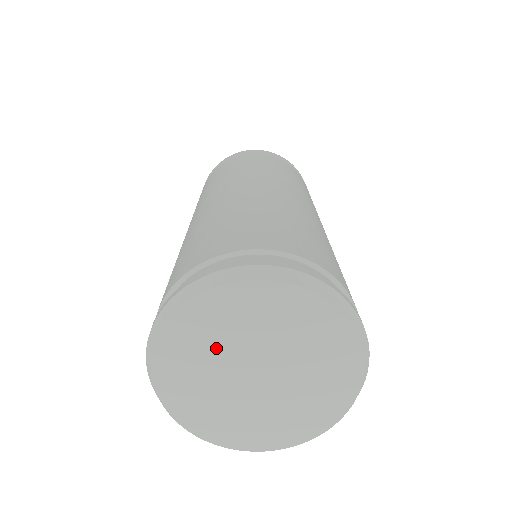
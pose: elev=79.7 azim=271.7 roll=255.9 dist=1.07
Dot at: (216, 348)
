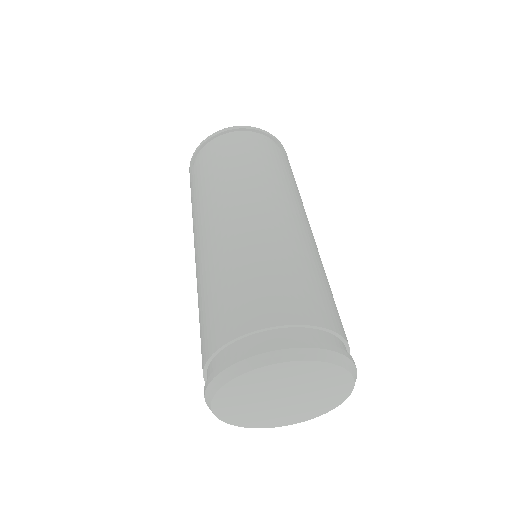
Dot at: (249, 404)
